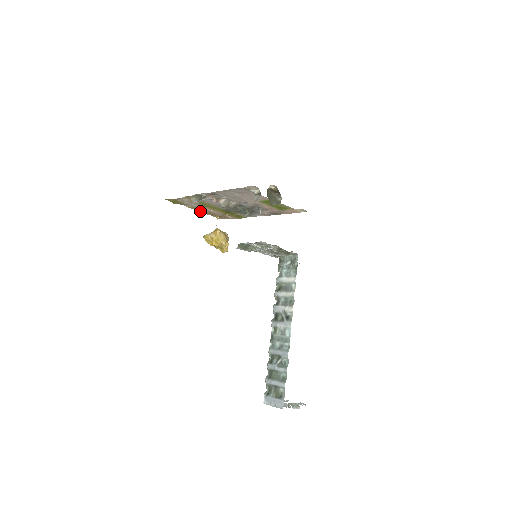
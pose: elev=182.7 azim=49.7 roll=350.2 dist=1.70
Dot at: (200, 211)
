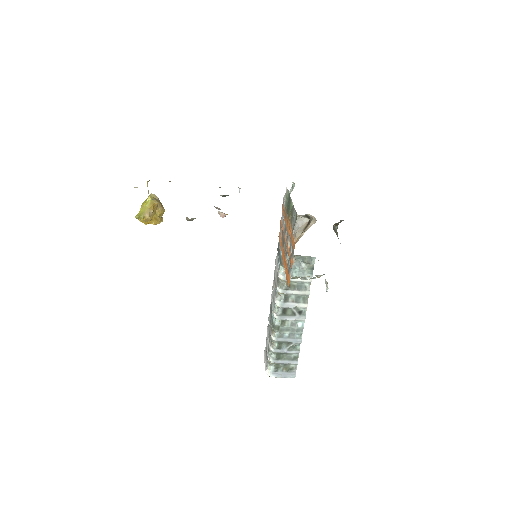
Dot at: occluded
